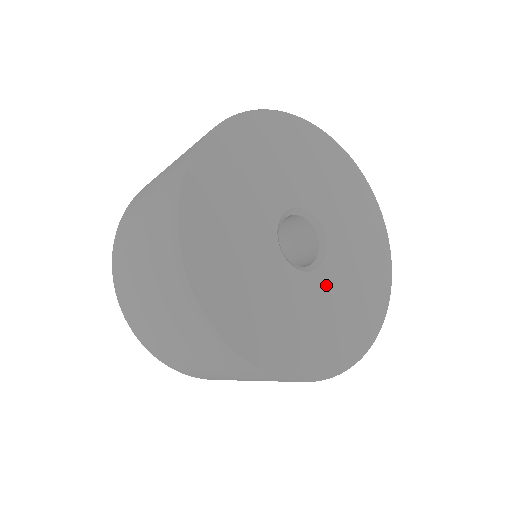
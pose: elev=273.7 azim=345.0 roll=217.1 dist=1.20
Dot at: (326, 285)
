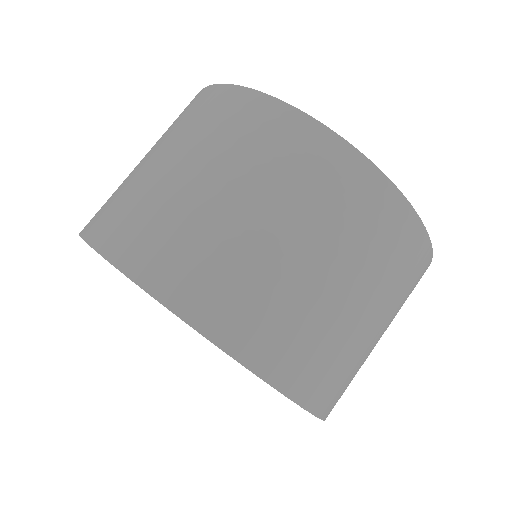
Dot at: occluded
